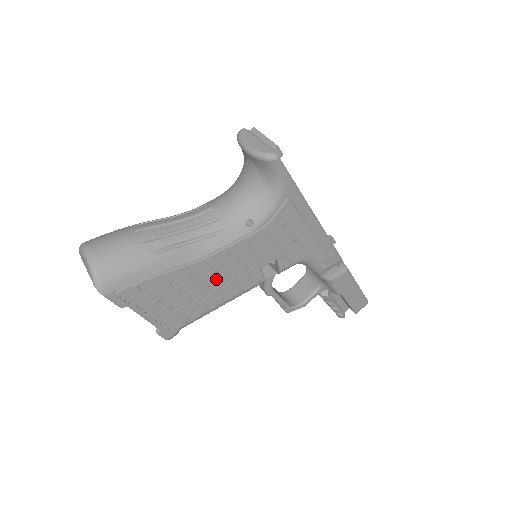
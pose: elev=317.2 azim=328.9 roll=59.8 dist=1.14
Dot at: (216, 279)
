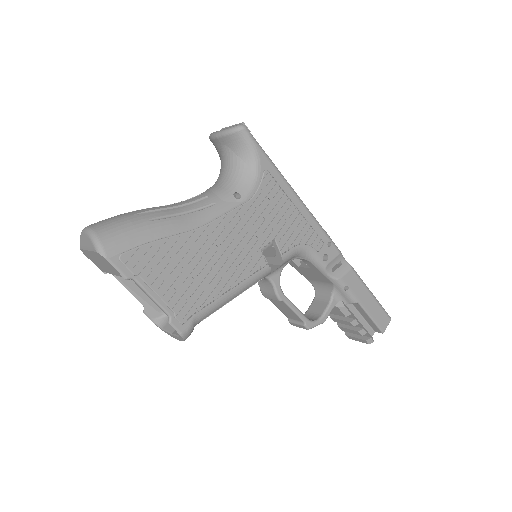
Dot at: (218, 257)
